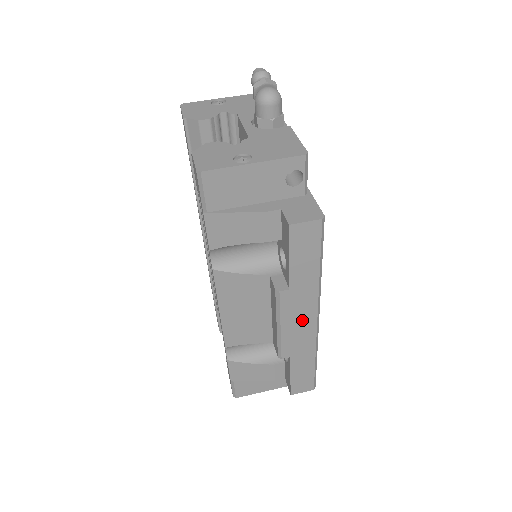
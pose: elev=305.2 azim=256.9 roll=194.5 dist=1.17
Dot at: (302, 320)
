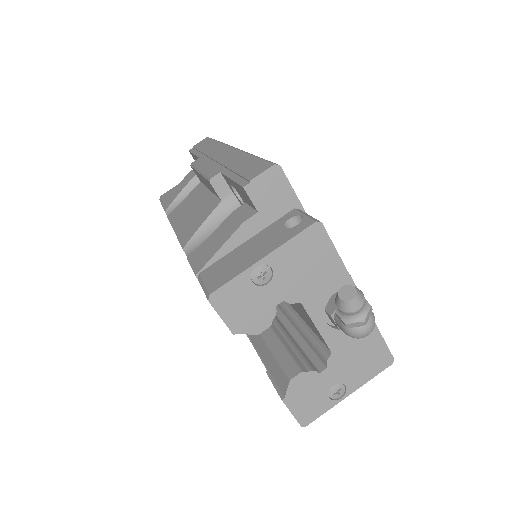
Dot at: occluded
